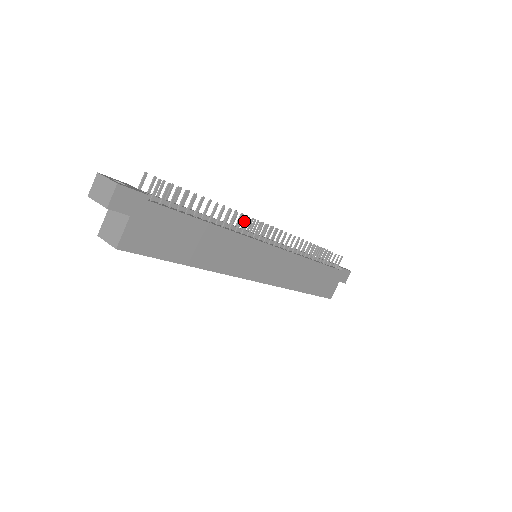
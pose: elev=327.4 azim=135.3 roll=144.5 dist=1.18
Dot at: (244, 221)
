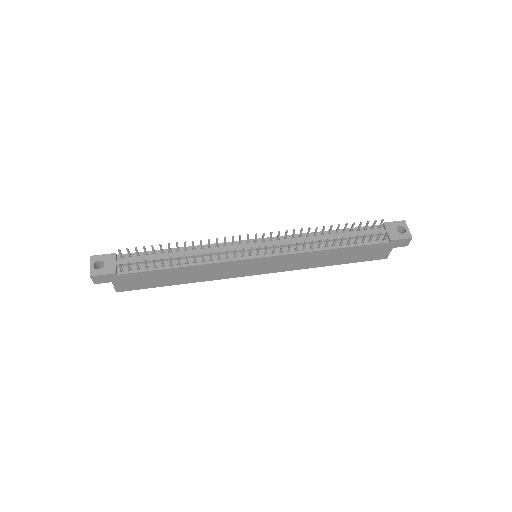
Dot at: occluded
